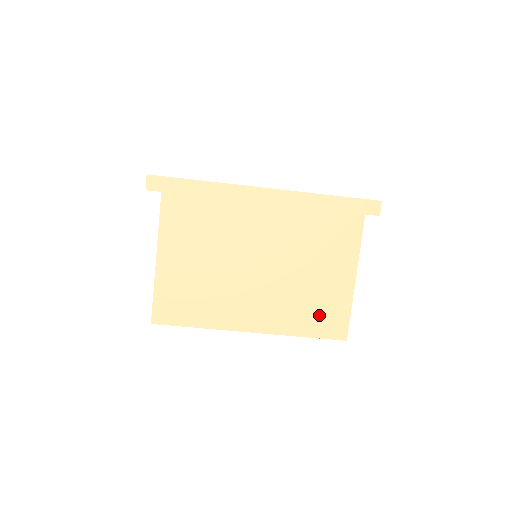
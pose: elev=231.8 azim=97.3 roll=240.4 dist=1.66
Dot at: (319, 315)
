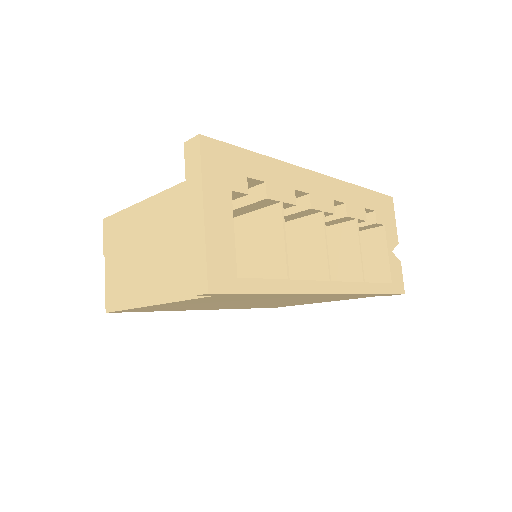
Dot at: (272, 306)
